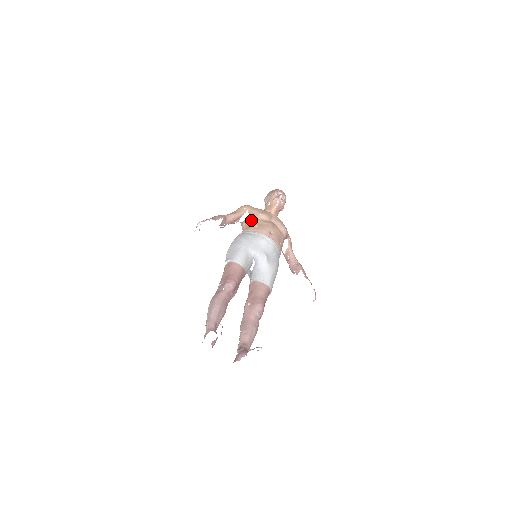
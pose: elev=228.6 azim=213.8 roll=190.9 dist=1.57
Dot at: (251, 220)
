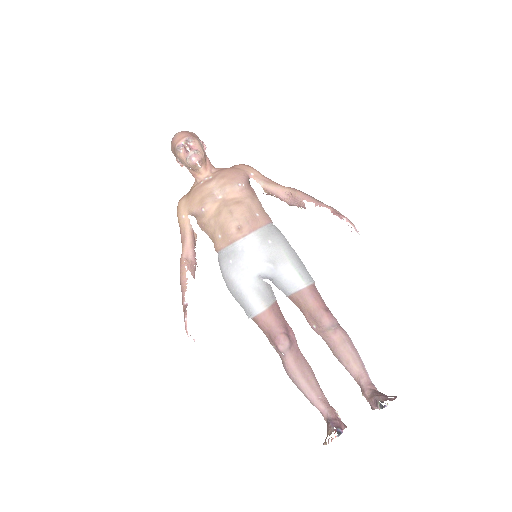
Dot at: (204, 226)
